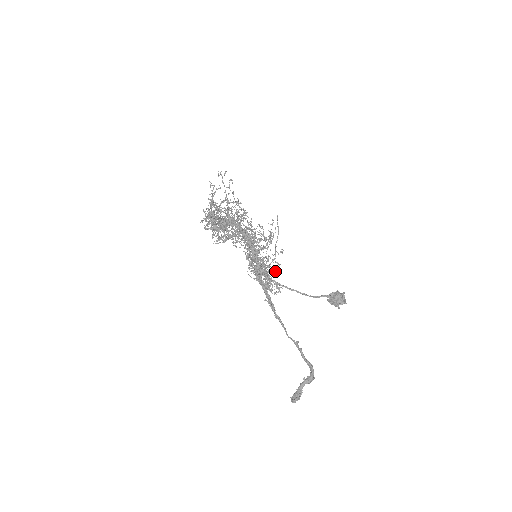
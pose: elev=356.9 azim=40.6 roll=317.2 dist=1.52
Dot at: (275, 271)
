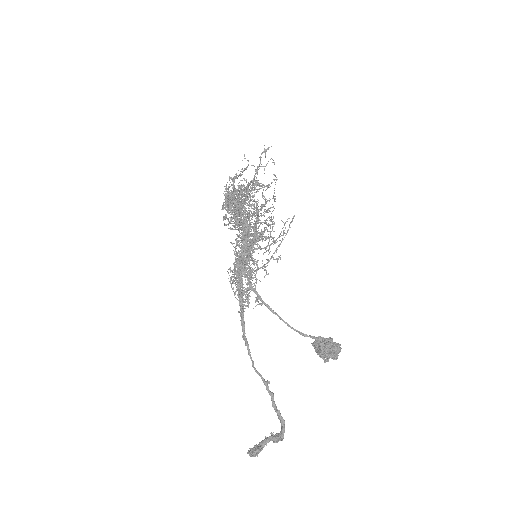
Dot at: (259, 280)
